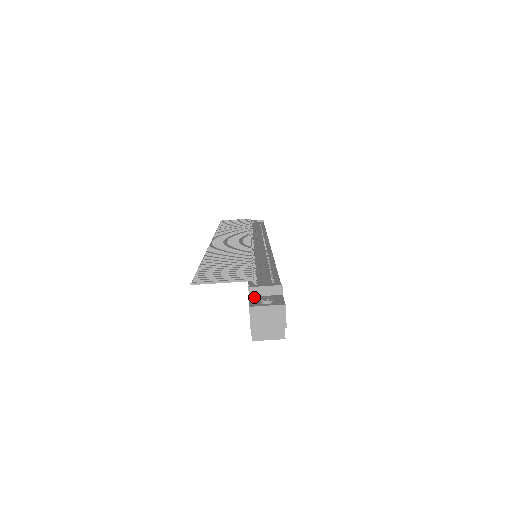
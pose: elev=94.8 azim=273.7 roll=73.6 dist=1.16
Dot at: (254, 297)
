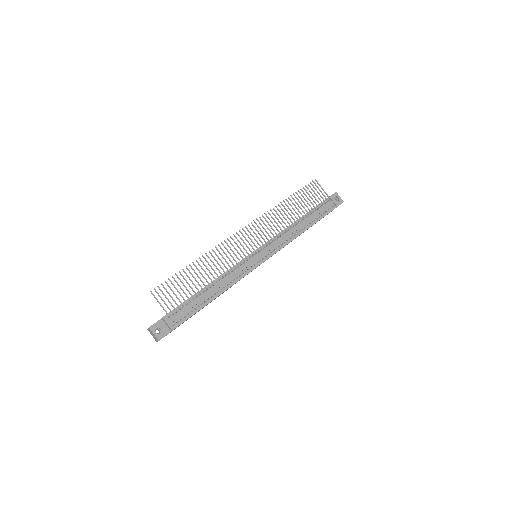
Dot at: (162, 321)
